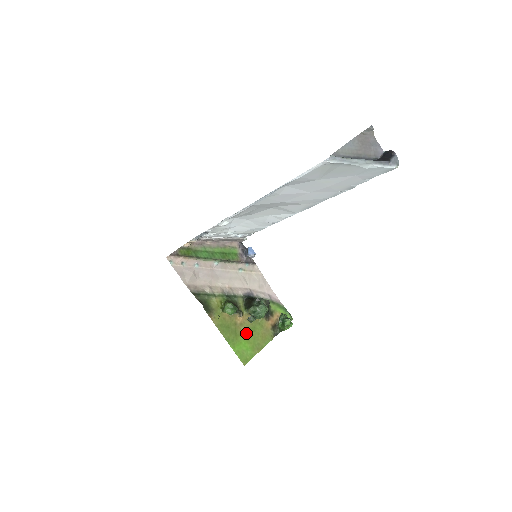
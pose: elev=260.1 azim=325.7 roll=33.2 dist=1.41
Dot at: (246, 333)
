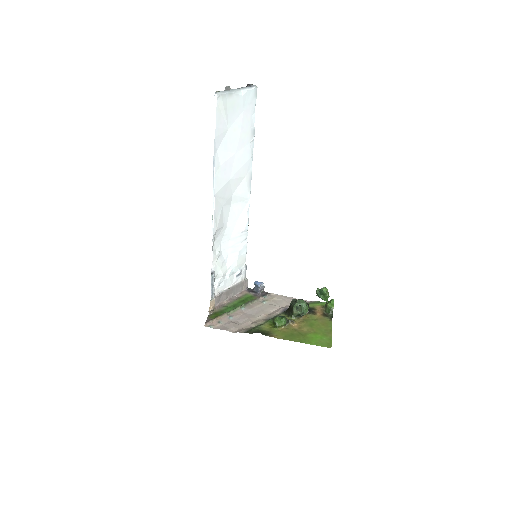
Dot at: (309, 330)
